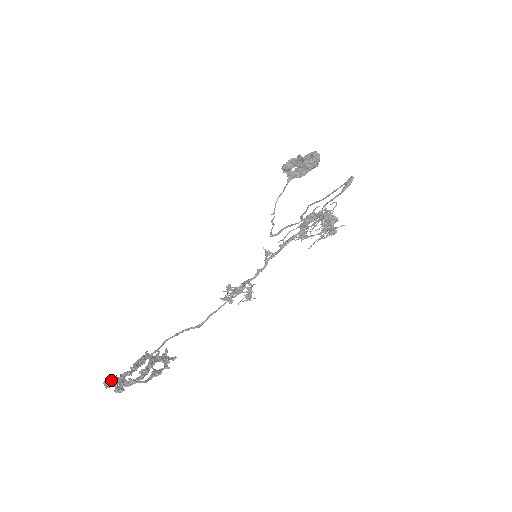
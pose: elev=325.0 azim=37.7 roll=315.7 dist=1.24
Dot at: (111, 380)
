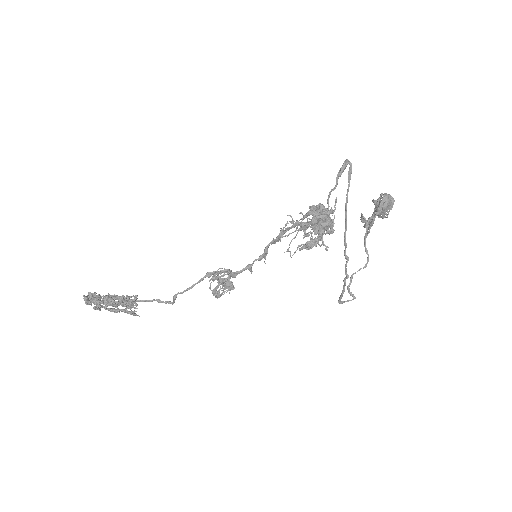
Dot at: occluded
